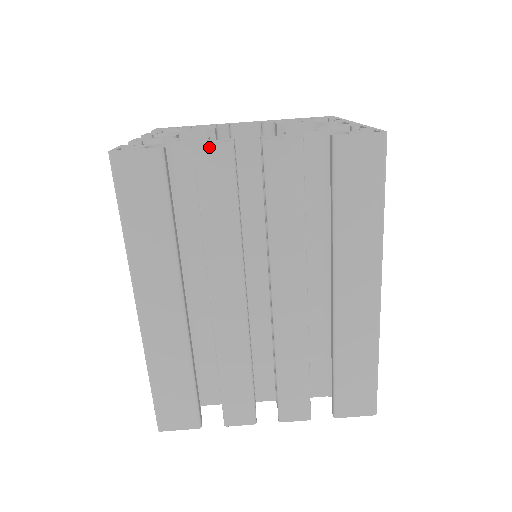
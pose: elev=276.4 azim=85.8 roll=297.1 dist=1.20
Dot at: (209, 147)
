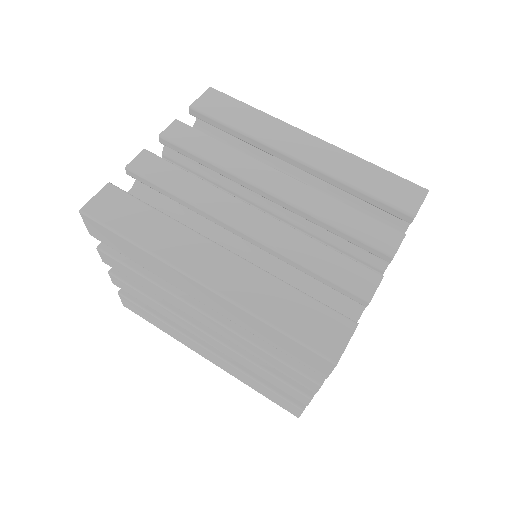
Dot at: (134, 160)
